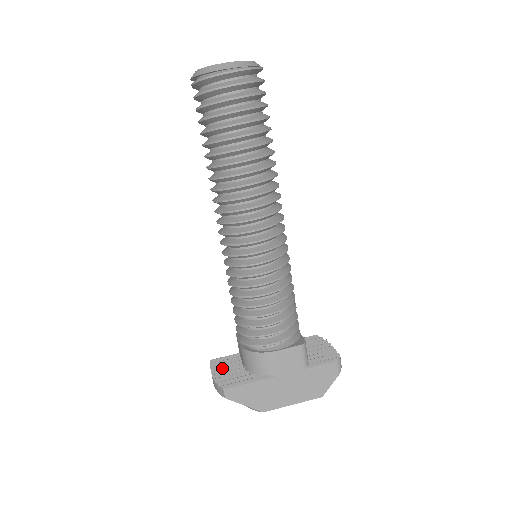
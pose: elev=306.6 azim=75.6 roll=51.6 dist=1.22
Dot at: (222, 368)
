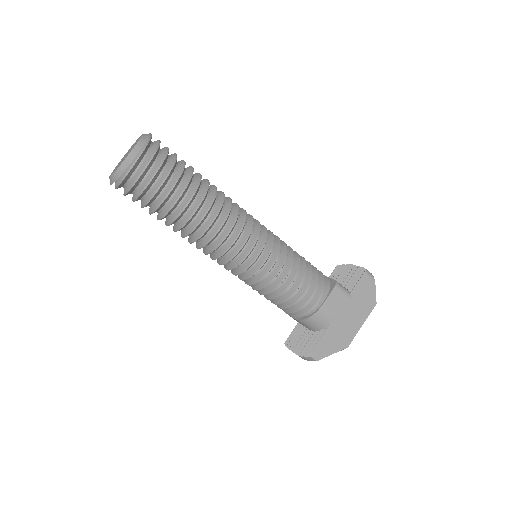
Dot at: (297, 343)
